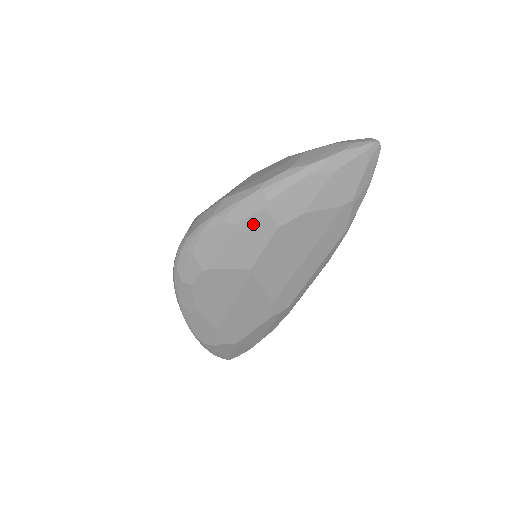
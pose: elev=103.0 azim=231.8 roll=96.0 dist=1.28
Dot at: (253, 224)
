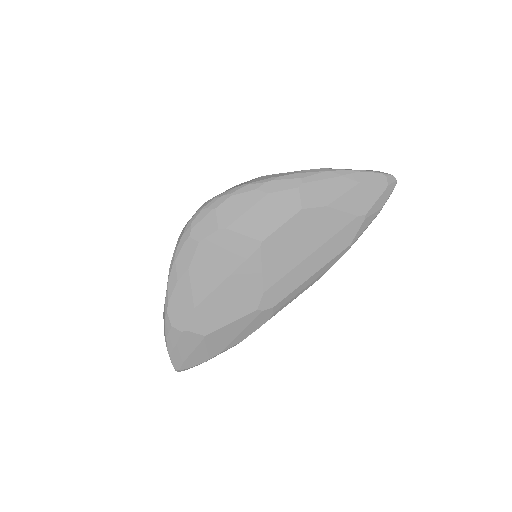
Dot at: (282, 198)
